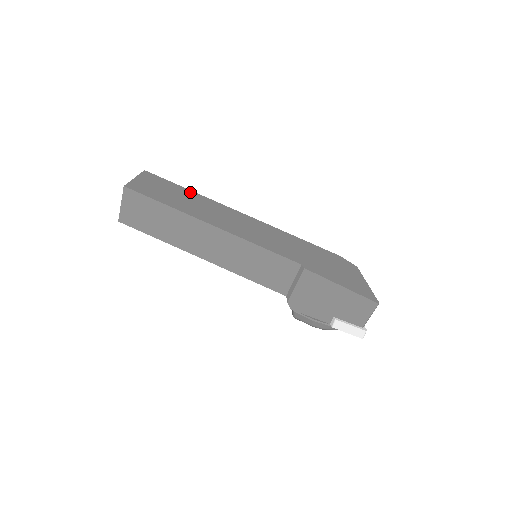
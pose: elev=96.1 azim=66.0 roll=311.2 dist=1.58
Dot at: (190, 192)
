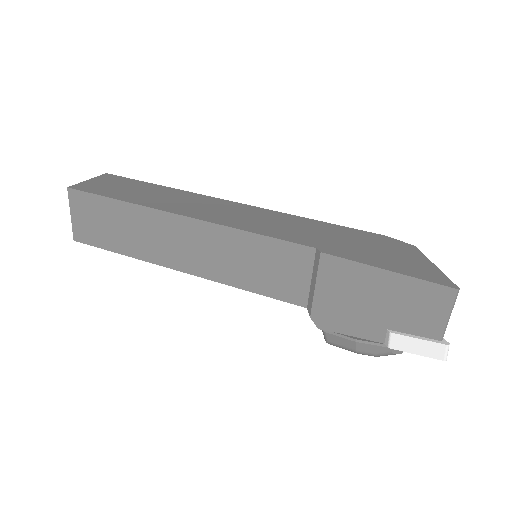
Dot at: (161, 187)
